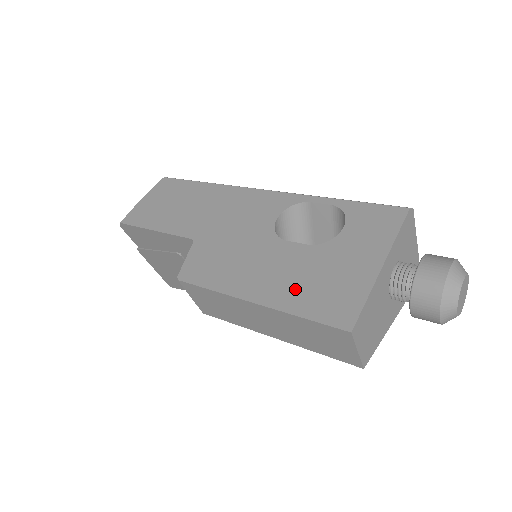
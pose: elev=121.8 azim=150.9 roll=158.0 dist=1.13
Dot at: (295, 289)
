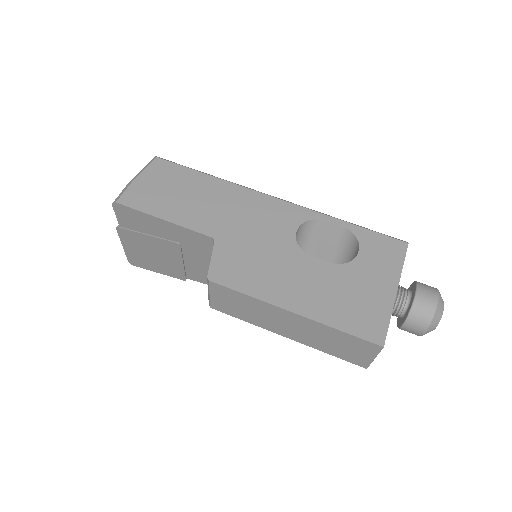
Dot at: (329, 304)
